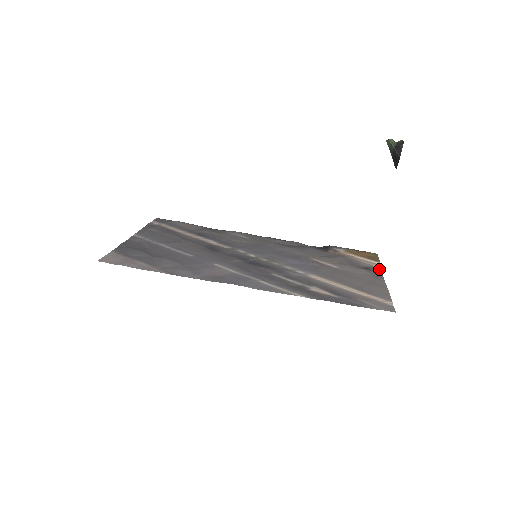
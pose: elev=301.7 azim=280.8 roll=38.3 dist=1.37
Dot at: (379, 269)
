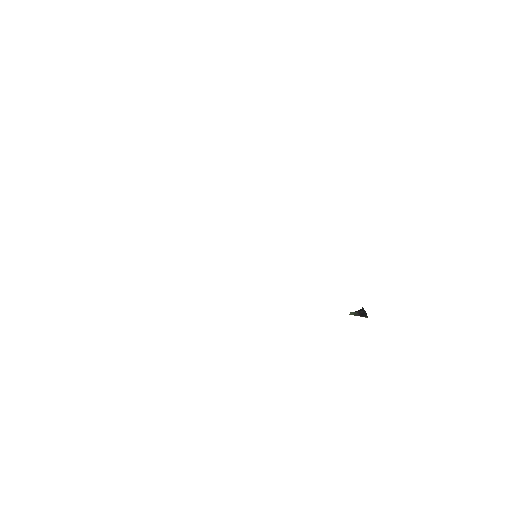
Dot at: occluded
